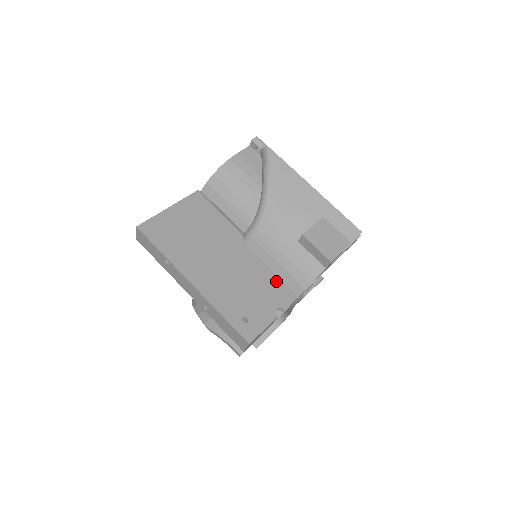
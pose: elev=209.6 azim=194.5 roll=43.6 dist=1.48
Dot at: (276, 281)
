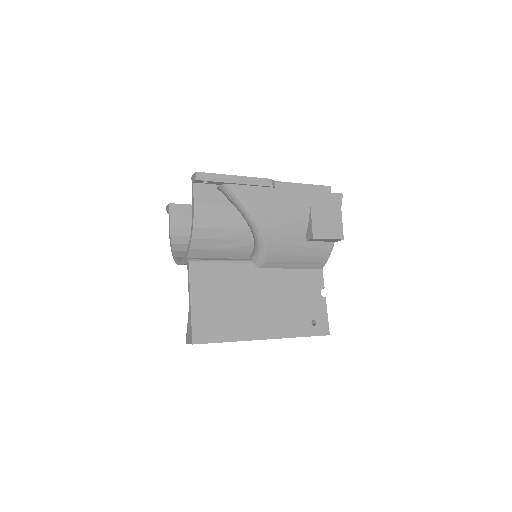
Dot at: (302, 274)
